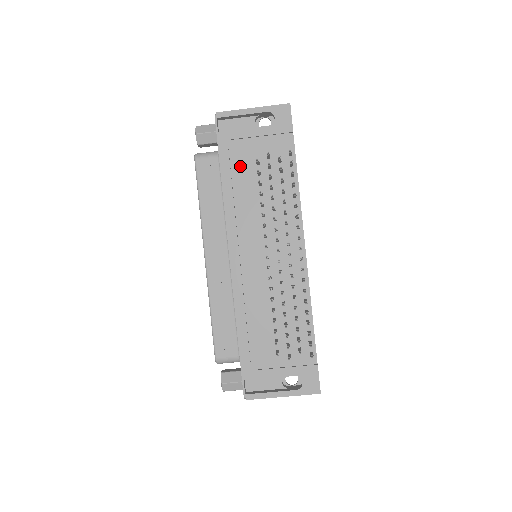
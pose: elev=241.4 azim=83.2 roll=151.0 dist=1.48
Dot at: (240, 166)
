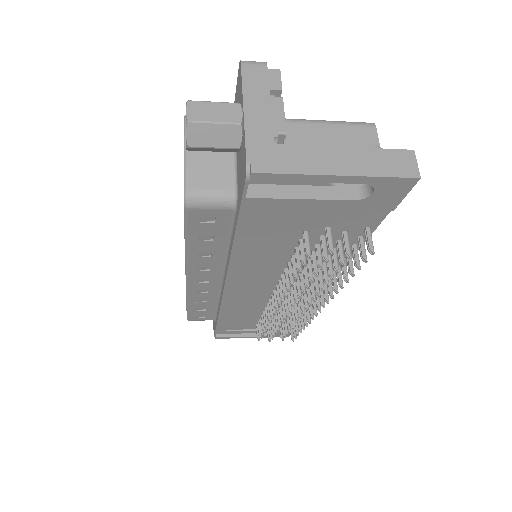
Dot at: (272, 232)
